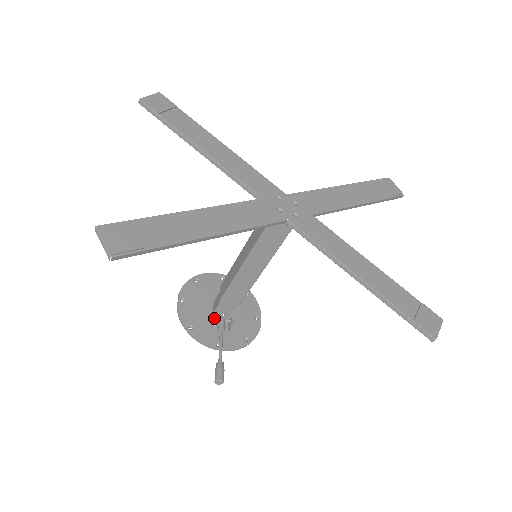
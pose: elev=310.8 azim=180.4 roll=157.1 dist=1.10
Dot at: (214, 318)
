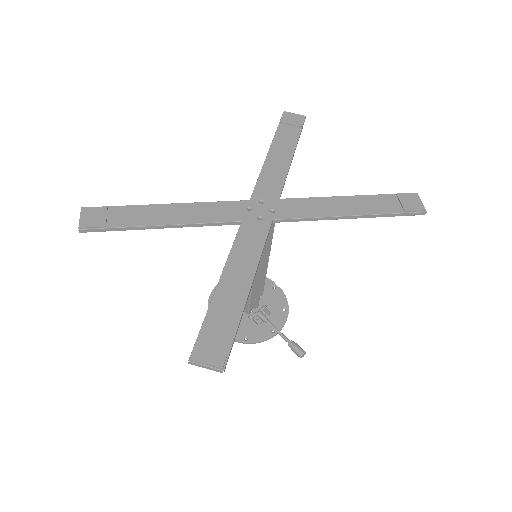
Dot at: (253, 317)
